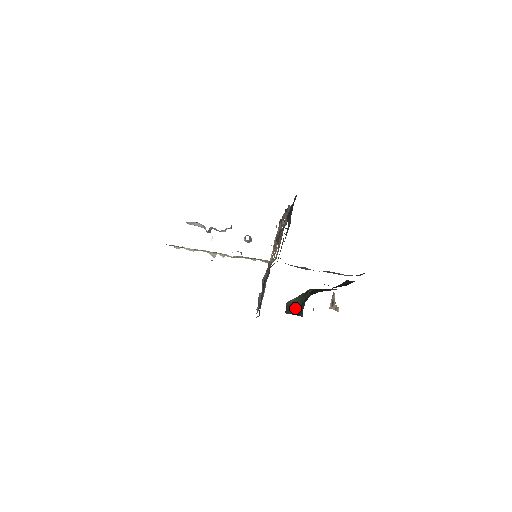
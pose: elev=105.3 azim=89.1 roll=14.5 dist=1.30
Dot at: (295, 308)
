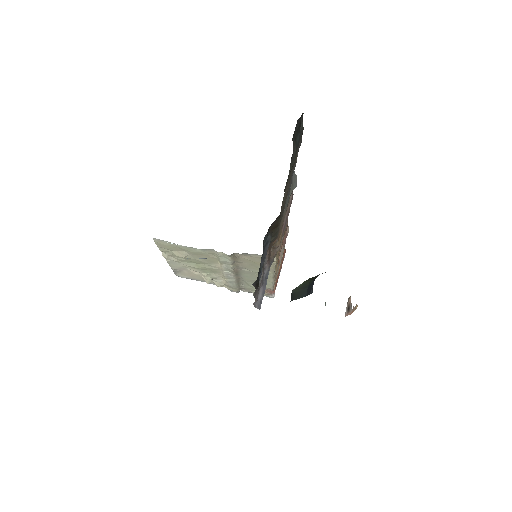
Dot at: (303, 291)
